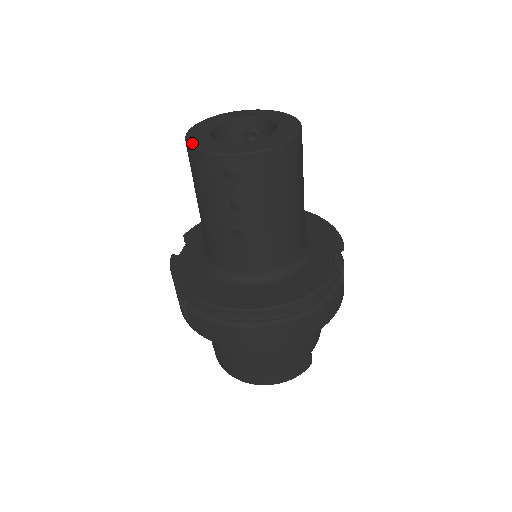
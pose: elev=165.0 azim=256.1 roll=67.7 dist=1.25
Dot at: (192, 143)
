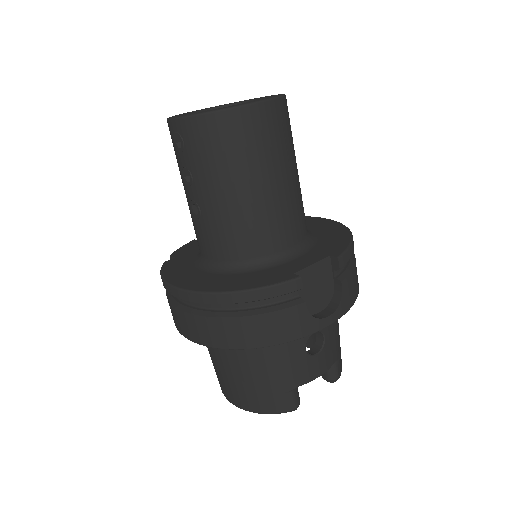
Dot at: occluded
